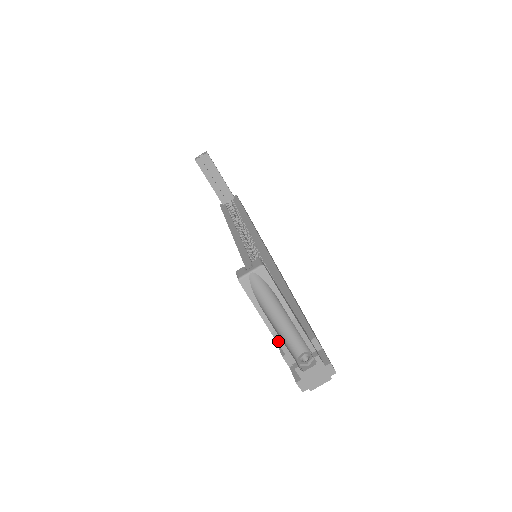
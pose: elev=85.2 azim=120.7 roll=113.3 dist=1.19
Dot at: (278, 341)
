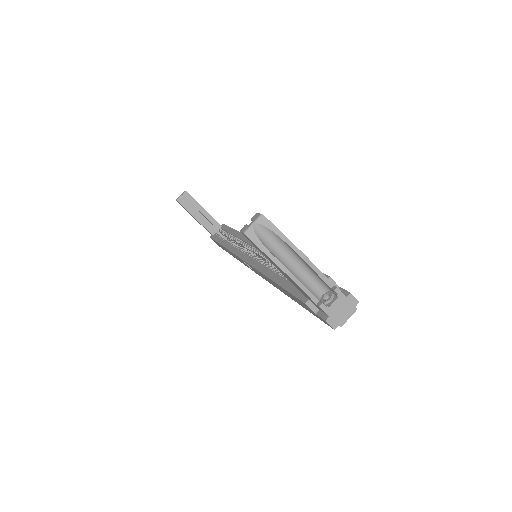
Dot at: (296, 283)
